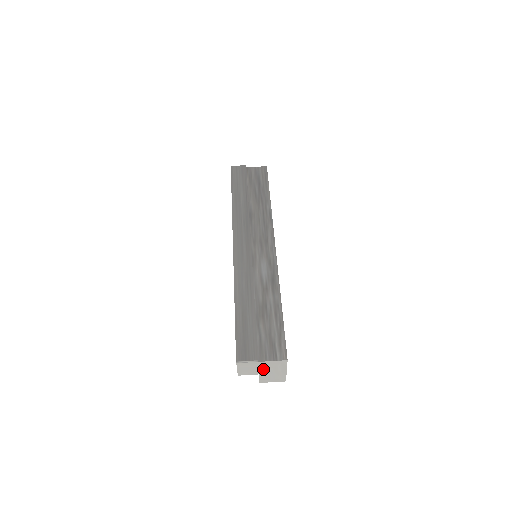
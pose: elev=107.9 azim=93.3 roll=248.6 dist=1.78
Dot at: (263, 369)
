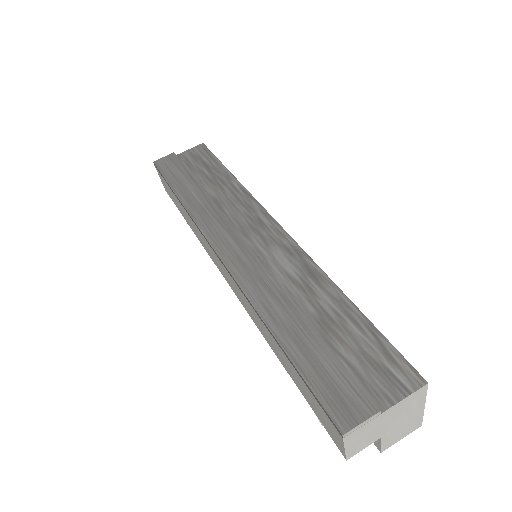
Dot at: (387, 424)
